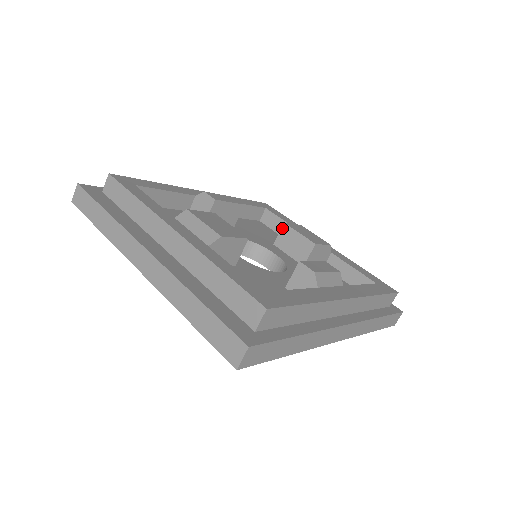
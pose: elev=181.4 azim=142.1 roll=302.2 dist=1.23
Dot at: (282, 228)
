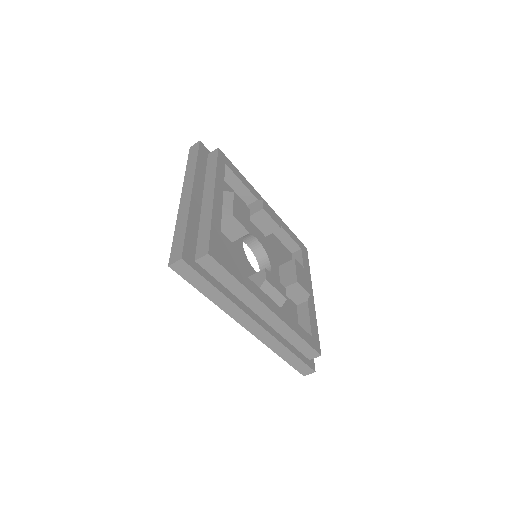
Dot at: (291, 260)
